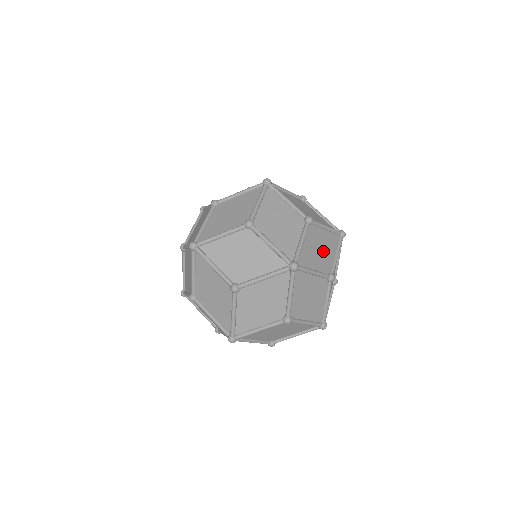
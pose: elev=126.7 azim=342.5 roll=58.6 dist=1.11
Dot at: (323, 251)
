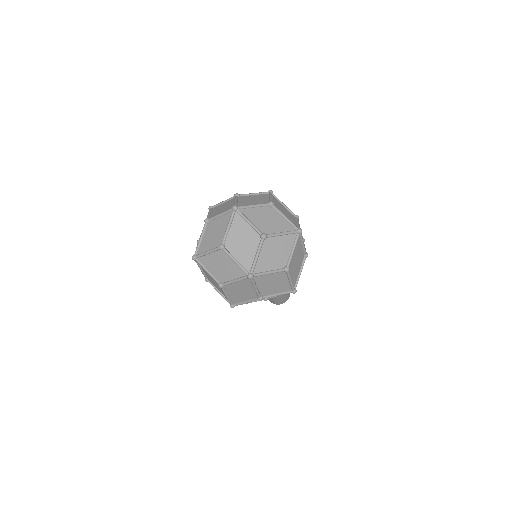
Dot at: (258, 200)
